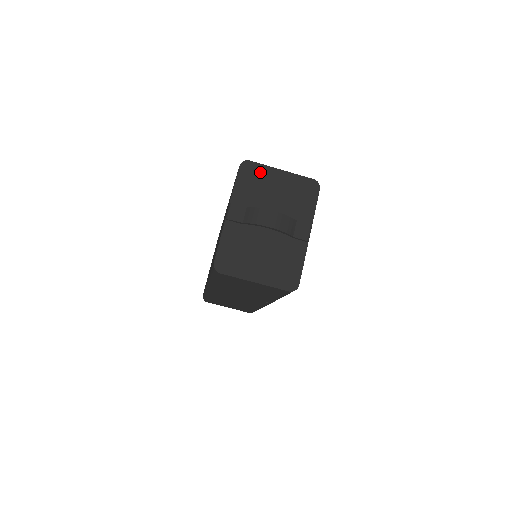
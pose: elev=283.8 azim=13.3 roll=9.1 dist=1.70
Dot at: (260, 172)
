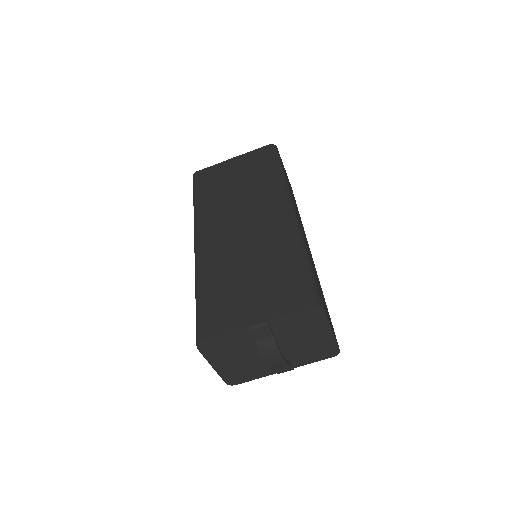
Dot at: (318, 321)
